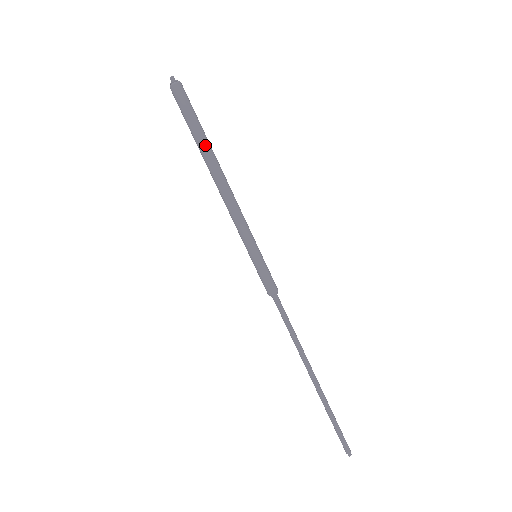
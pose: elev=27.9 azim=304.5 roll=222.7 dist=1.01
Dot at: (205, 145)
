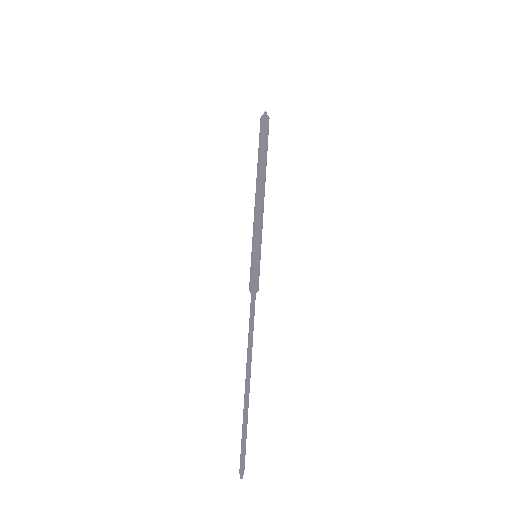
Dot at: (266, 162)
